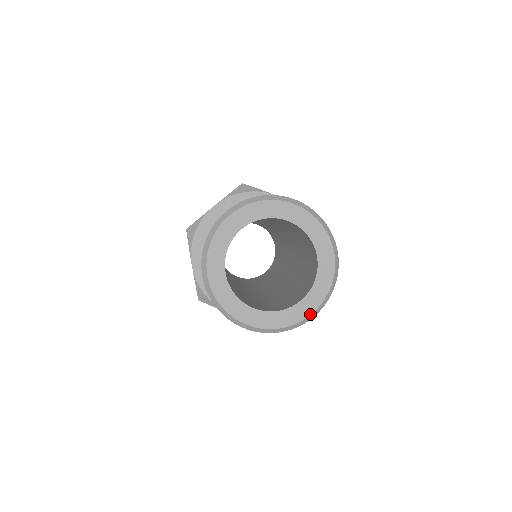
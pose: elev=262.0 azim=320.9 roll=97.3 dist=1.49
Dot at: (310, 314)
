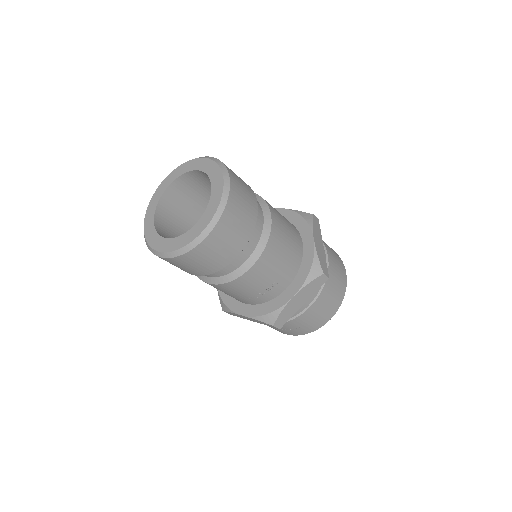
Dot at: (201, 232)
